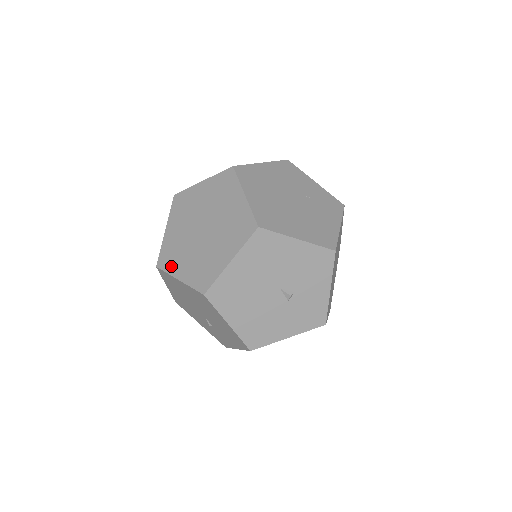
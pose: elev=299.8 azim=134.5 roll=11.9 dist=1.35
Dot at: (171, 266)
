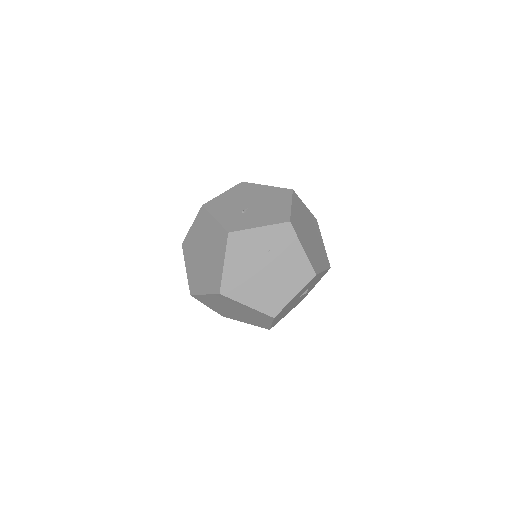
Dot at: occluded
